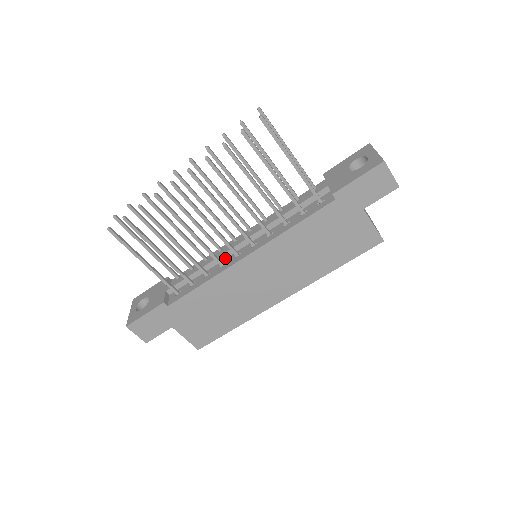
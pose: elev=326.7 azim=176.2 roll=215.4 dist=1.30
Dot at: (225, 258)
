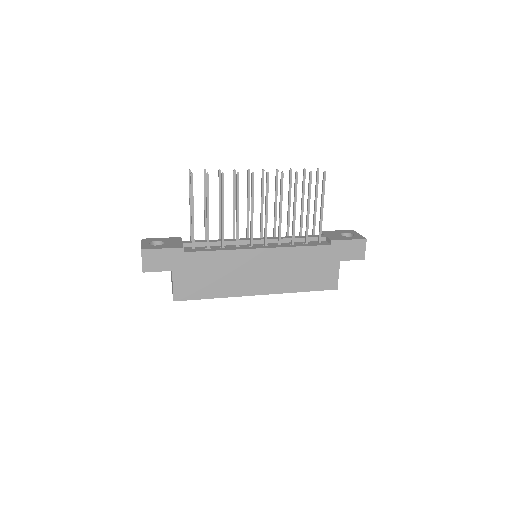
Dot at: (239, 244)
